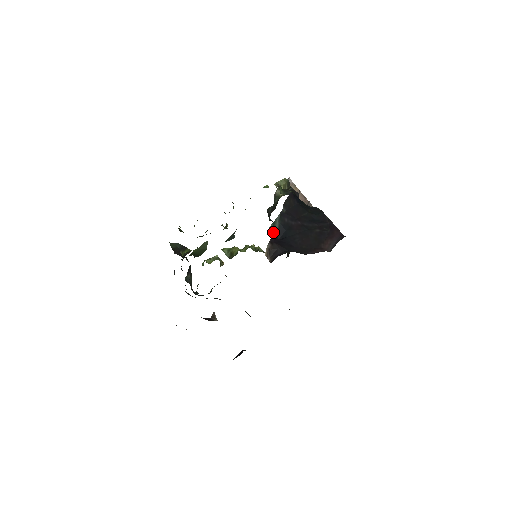
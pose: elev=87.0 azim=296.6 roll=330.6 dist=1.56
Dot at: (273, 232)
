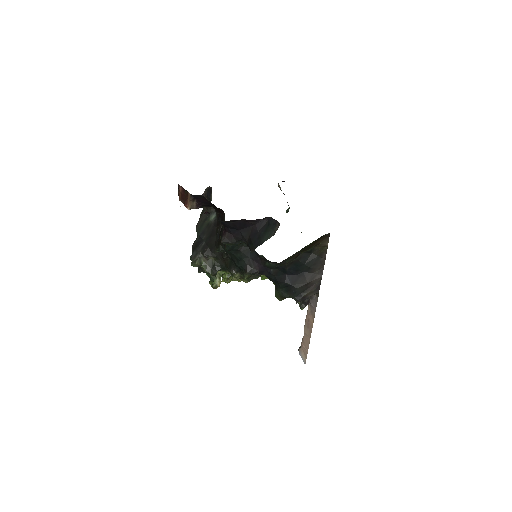
Dot at: (289, 208)
